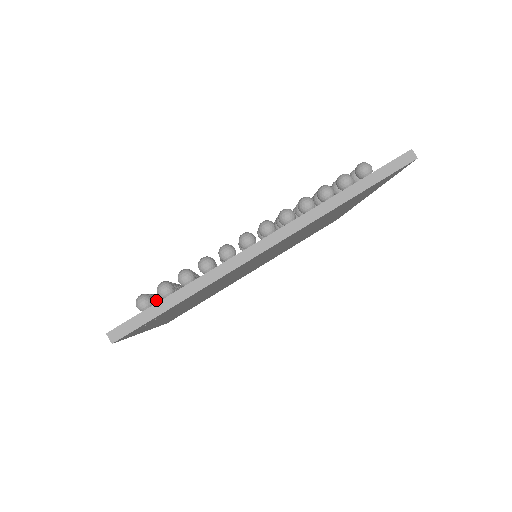
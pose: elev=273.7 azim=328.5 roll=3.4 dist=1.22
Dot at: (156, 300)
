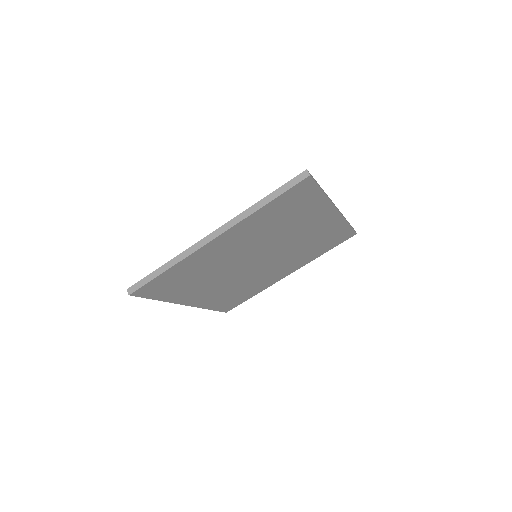
Dot at: occluded
